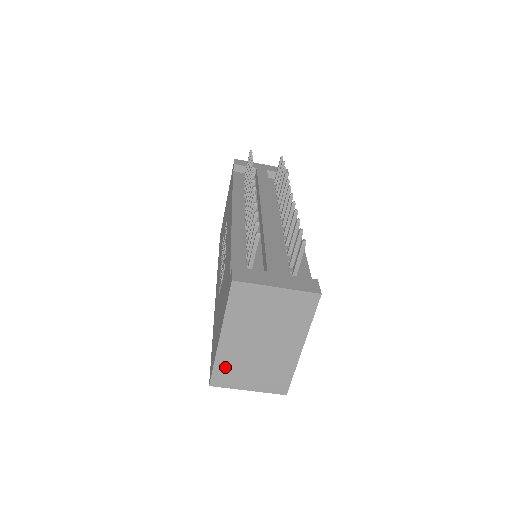
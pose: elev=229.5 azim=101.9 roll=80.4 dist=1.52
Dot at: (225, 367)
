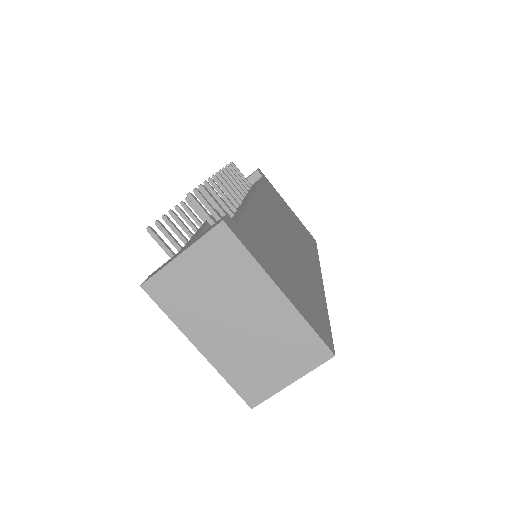
Dot at: (240, 376)
